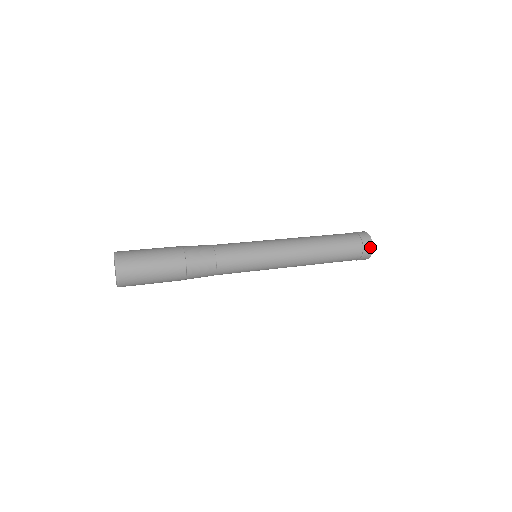
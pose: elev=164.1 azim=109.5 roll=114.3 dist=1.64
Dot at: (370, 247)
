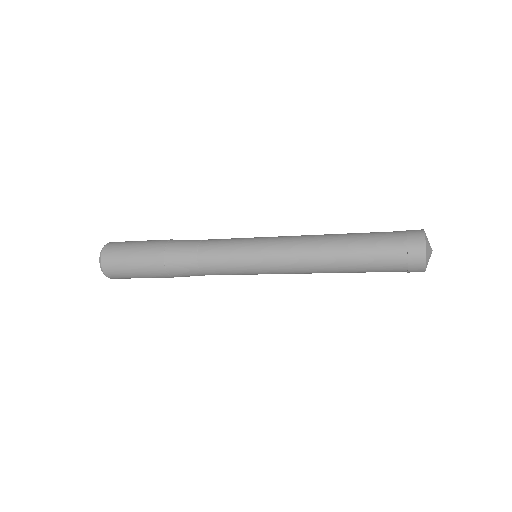
Dot at: (421, 265)
